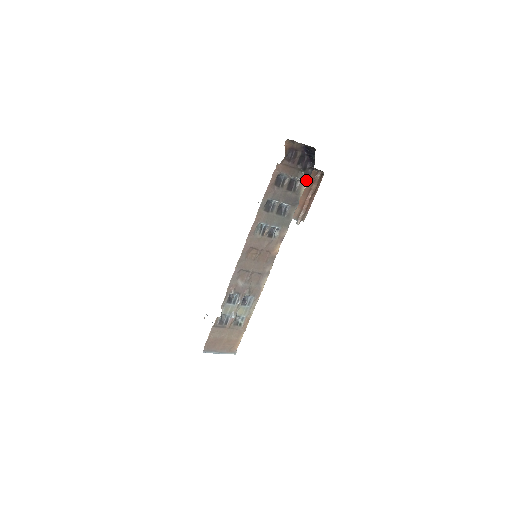
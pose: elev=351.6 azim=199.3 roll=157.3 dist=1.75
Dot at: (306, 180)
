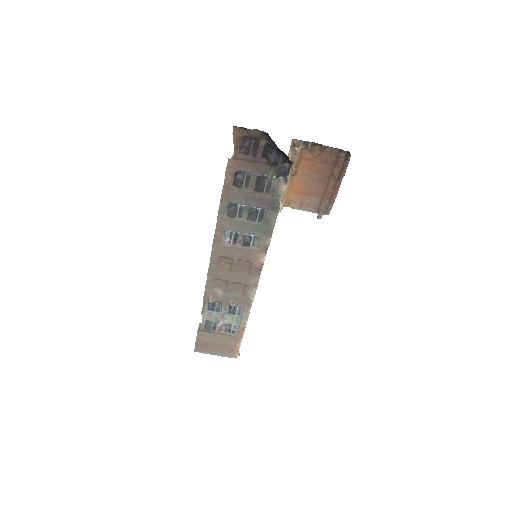
Dot at: (284, 177)
